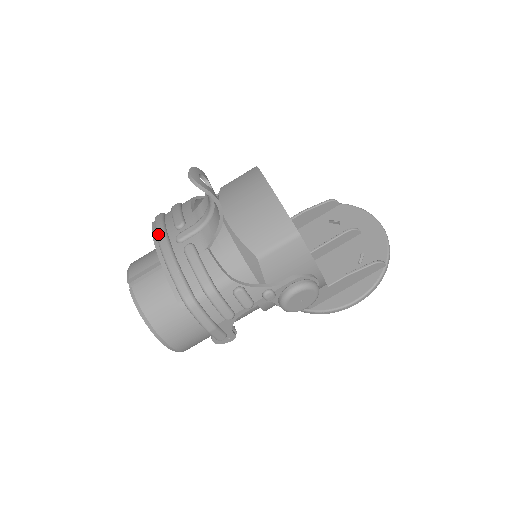
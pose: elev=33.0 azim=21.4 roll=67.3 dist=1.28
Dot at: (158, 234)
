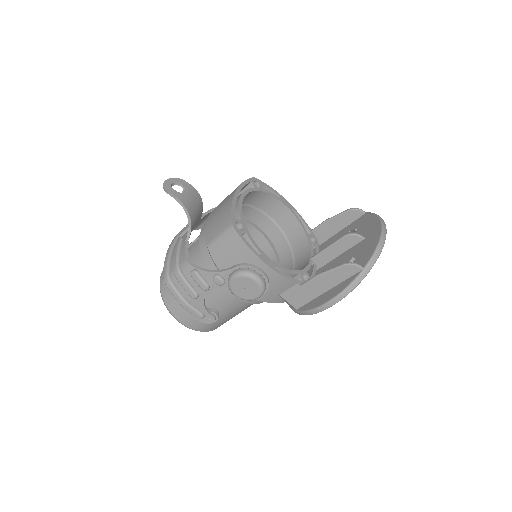
Dot at: occluded
